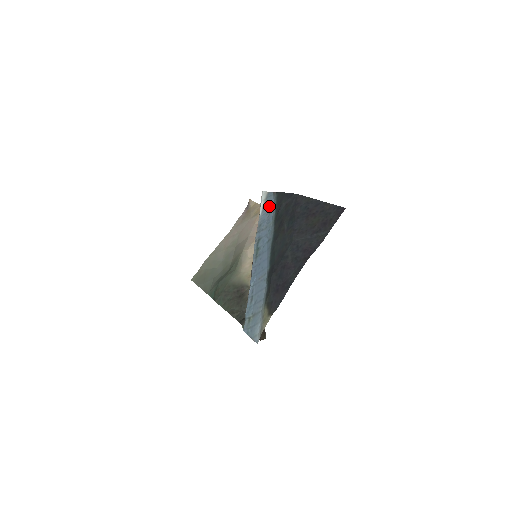
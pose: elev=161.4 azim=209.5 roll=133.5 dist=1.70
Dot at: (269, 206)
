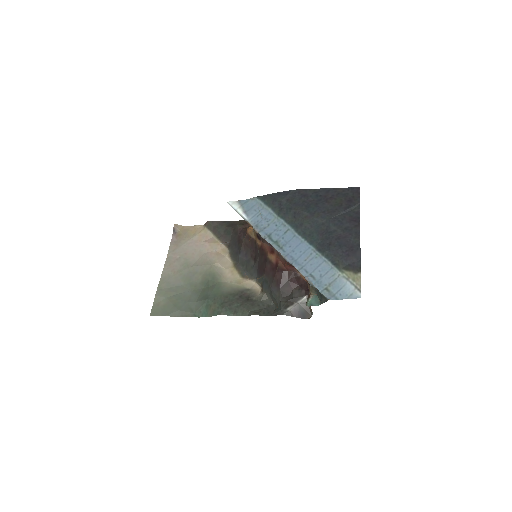
Dot at: (254, 209)
